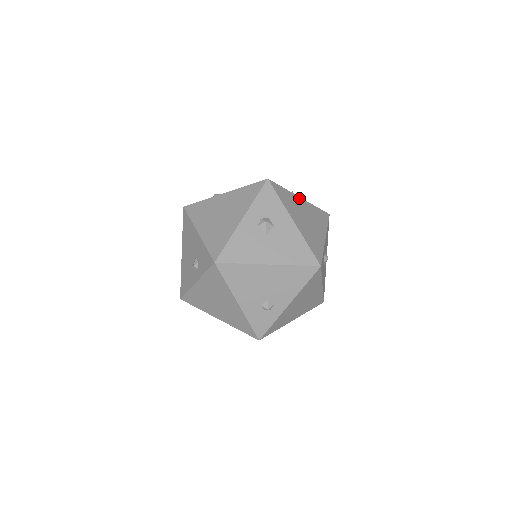
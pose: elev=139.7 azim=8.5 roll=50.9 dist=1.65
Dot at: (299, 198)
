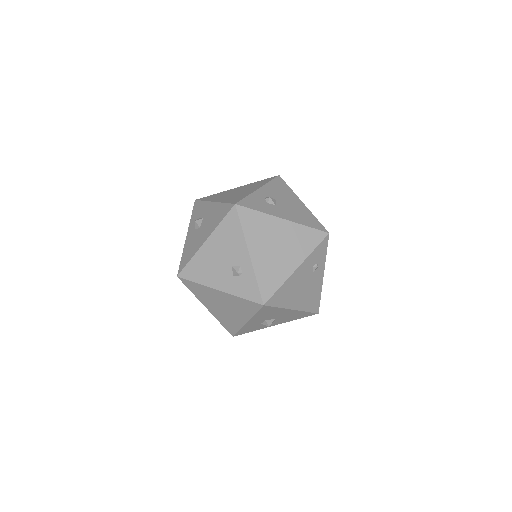
Dot at: (234, 189)
